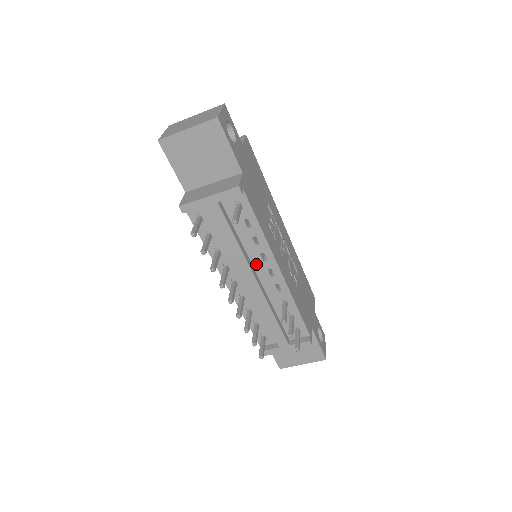
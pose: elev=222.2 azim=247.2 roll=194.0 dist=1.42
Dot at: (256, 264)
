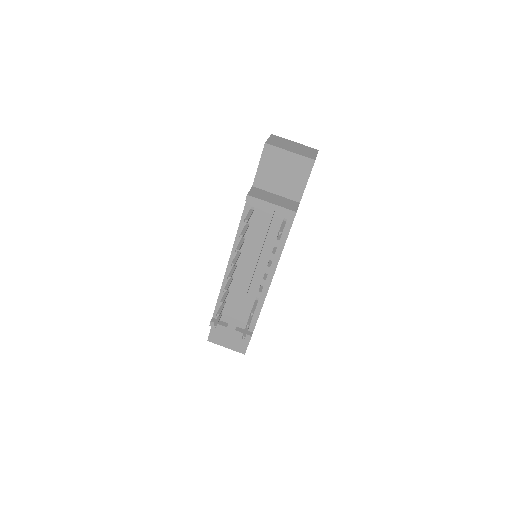
Dot at: (261, 264)
